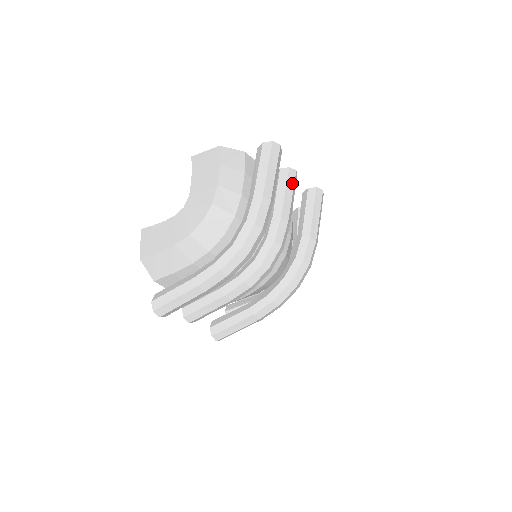
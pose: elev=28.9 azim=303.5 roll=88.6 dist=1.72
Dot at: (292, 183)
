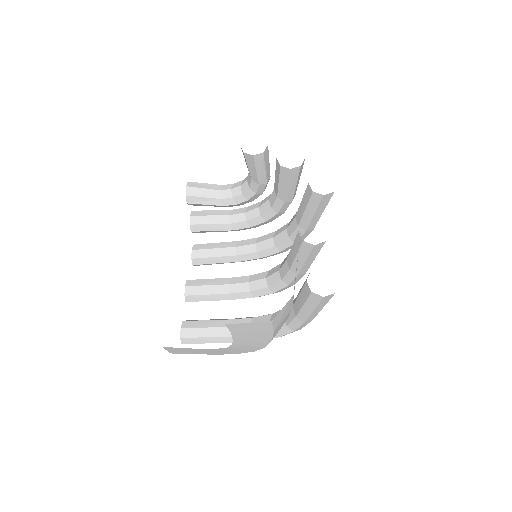
Dot at: occluded
